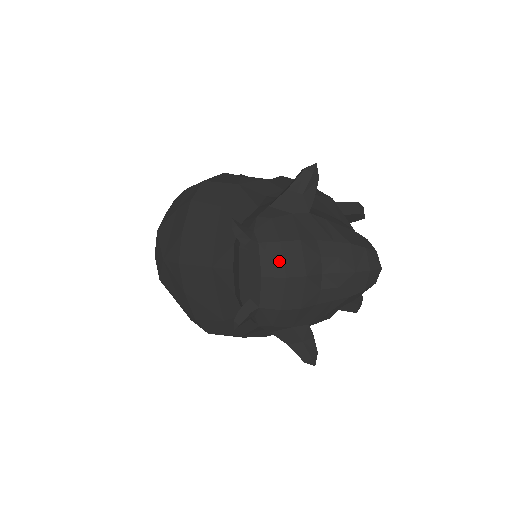
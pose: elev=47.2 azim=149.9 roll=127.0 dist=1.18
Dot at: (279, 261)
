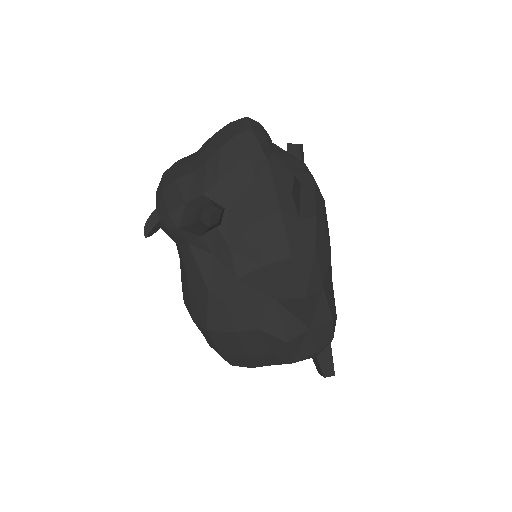
Dot at: occluded
